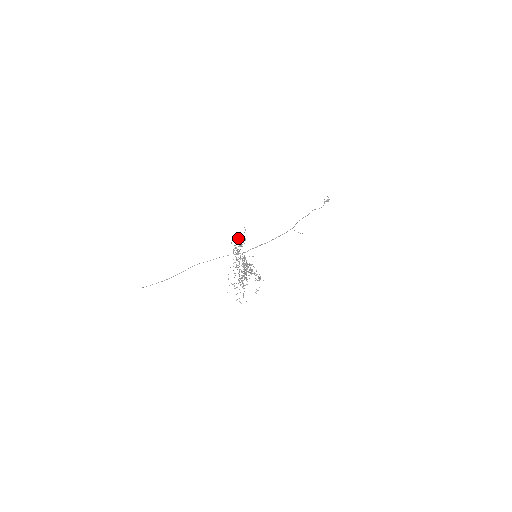
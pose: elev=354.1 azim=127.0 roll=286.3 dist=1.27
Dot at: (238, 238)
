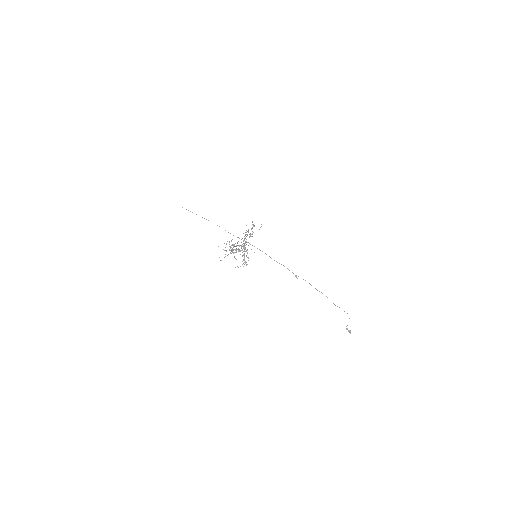
Dot at: (252, 224)
